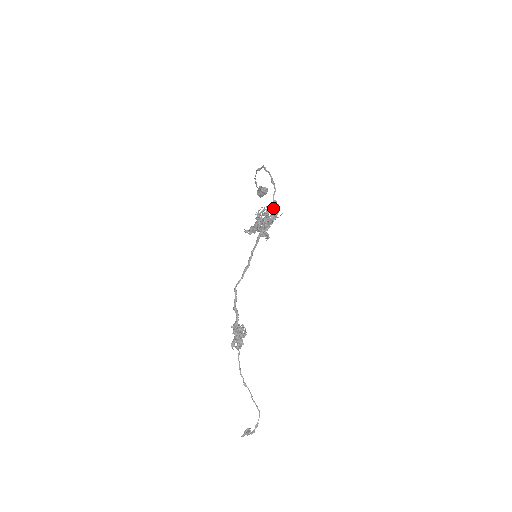
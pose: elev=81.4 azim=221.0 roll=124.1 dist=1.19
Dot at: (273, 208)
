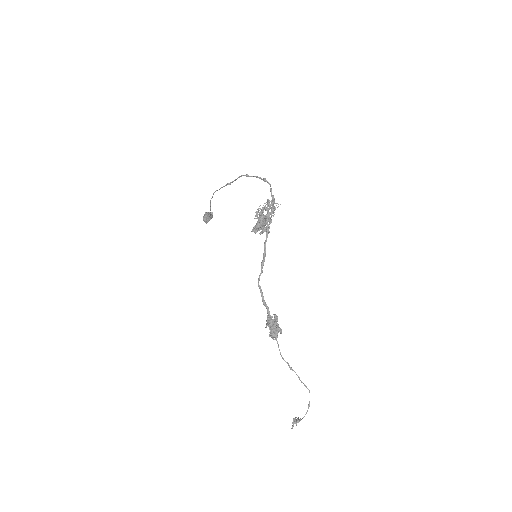
Dot at: (272, 202)
